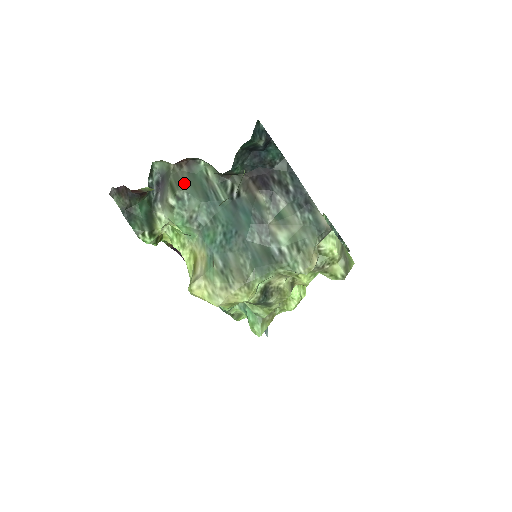
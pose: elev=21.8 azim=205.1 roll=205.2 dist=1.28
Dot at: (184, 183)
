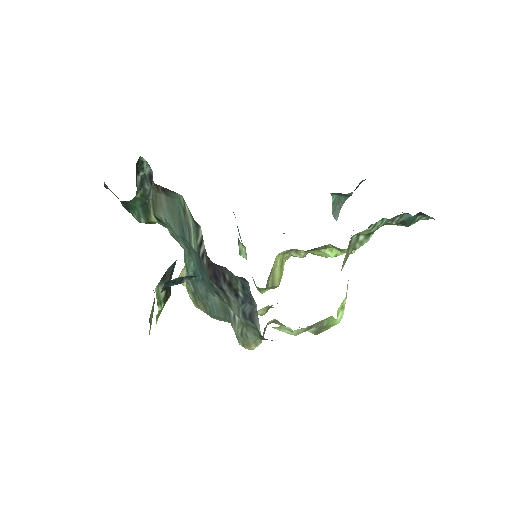
Dot at: (162, 208)
